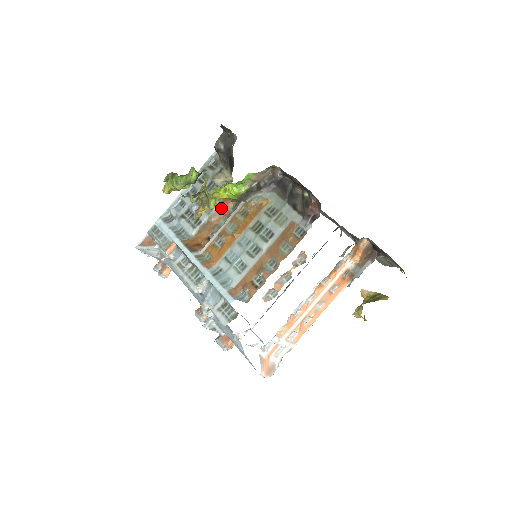
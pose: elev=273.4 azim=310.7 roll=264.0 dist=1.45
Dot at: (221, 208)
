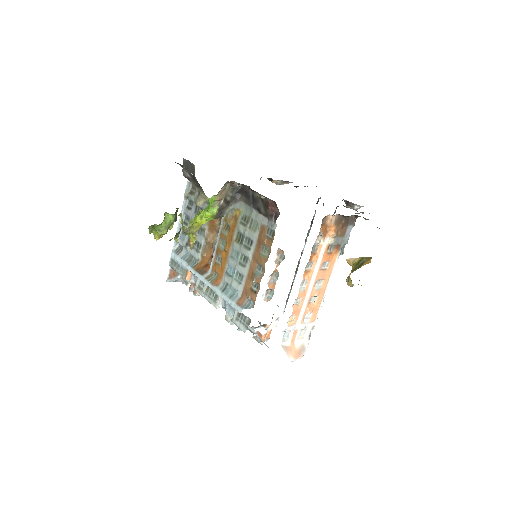
Dot at: (211, 227)
